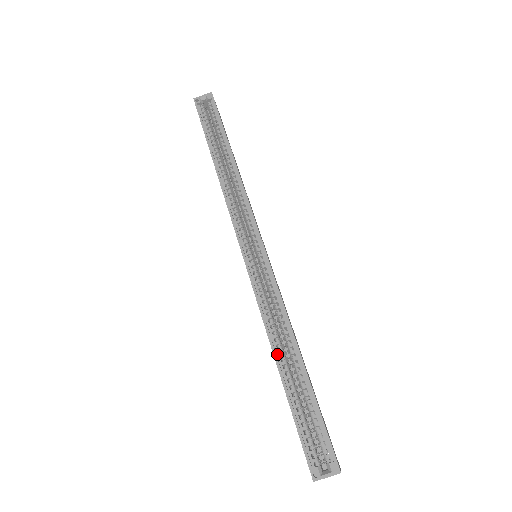
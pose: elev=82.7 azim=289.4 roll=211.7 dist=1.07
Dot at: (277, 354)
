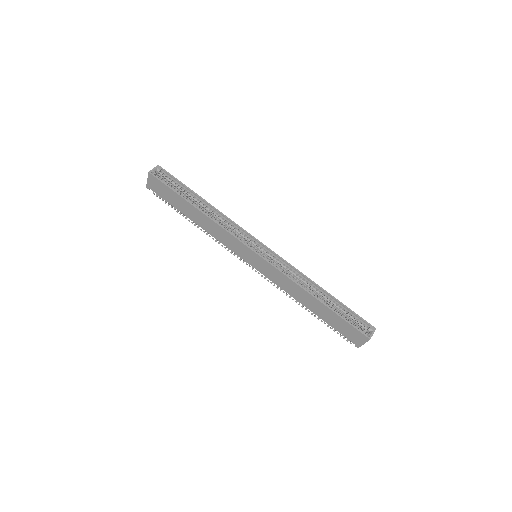
Dot at: (313, 295)
